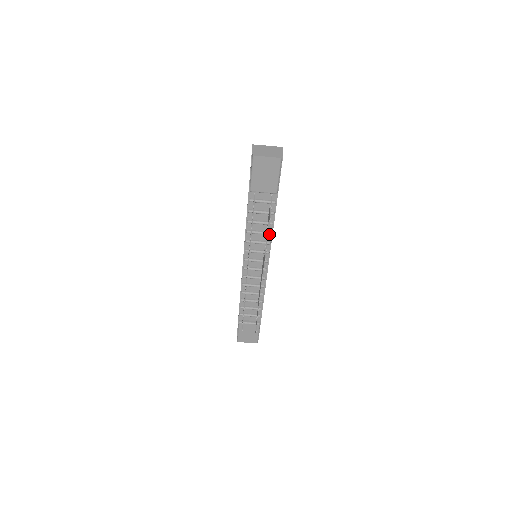
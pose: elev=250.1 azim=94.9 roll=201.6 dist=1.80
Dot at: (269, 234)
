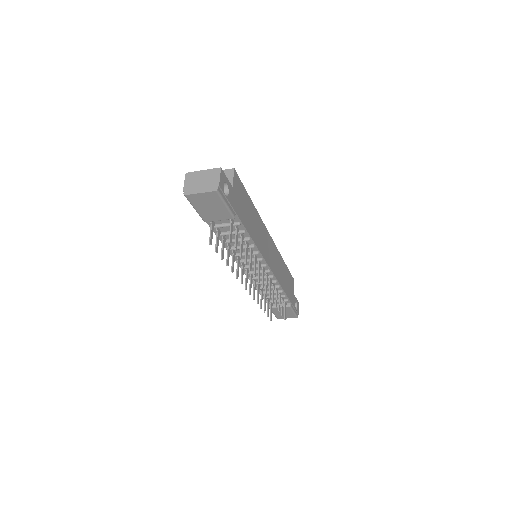
Dot at: occluded
